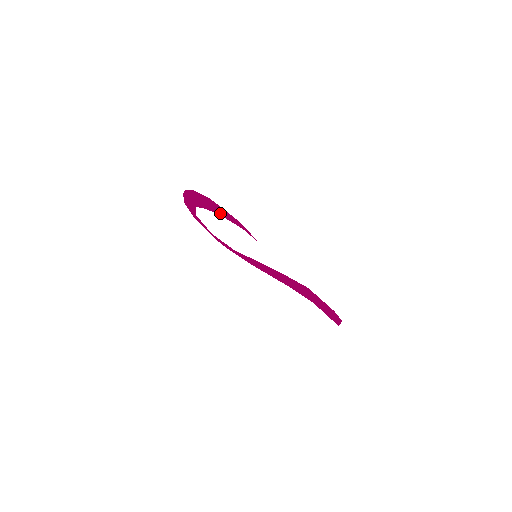
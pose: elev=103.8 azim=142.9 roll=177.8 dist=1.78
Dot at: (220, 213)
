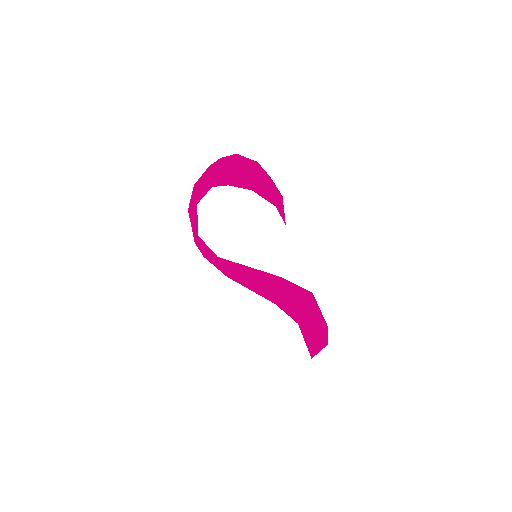
Dot at: (255, 186)
